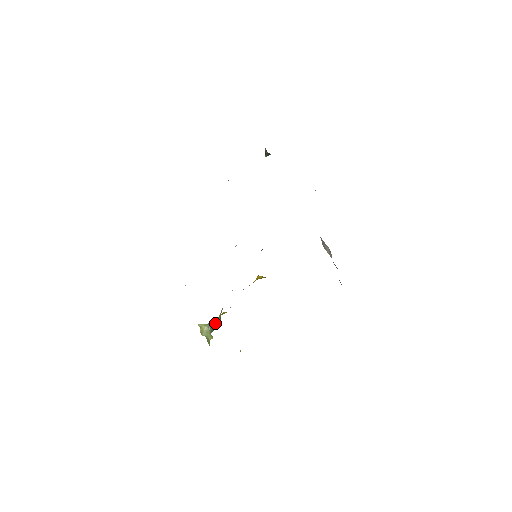
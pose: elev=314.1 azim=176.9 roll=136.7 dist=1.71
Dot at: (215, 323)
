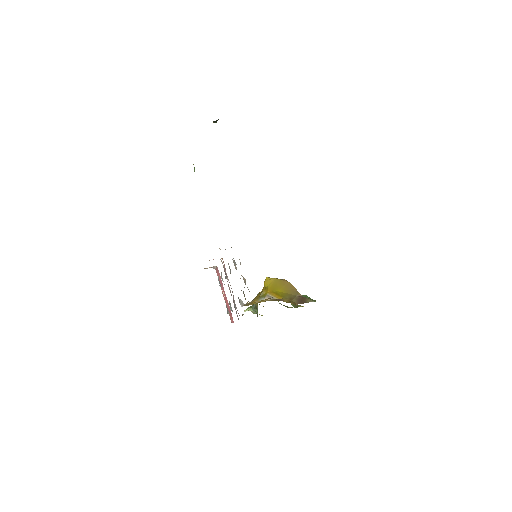
Dot at: (256, 309)
